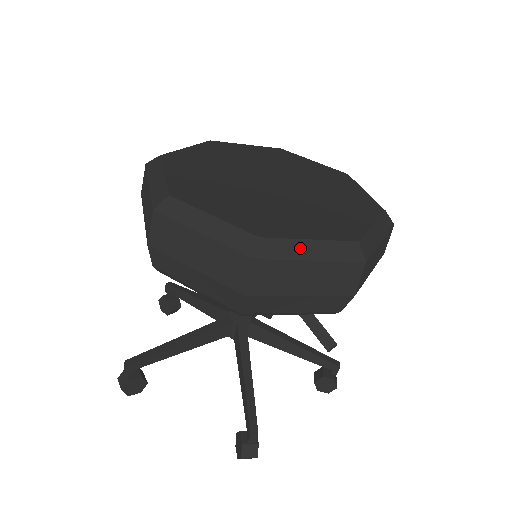
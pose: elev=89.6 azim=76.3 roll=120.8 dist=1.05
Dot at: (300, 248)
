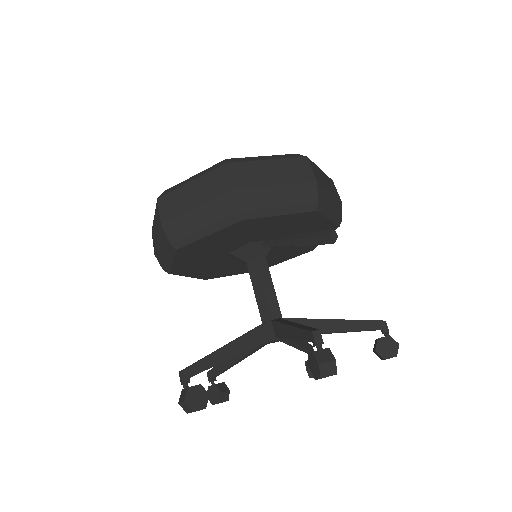
Dot at: (257, 158)
